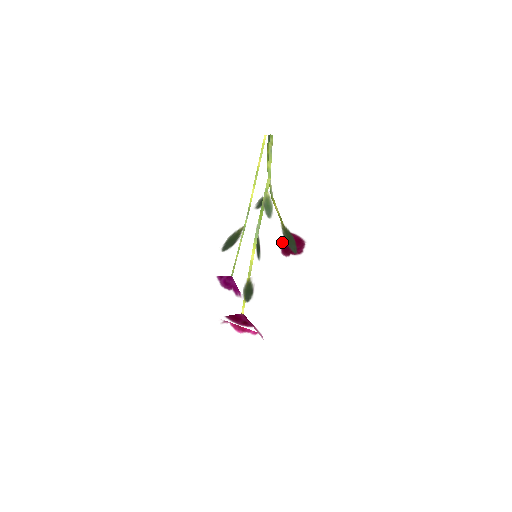
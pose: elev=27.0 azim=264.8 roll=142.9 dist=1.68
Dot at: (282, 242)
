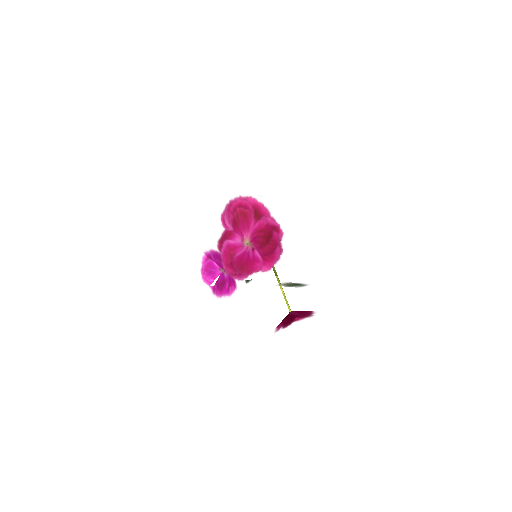
Dot at: occluded
